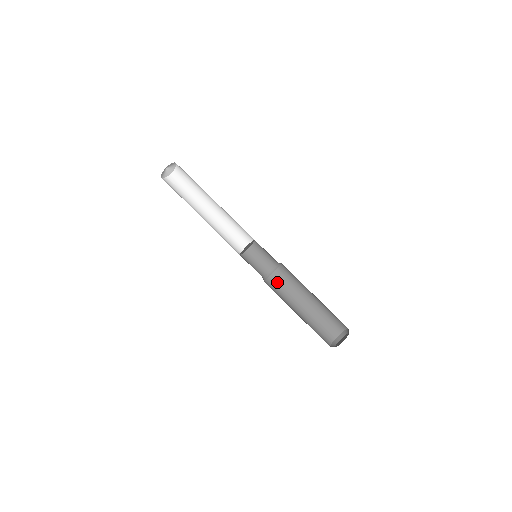
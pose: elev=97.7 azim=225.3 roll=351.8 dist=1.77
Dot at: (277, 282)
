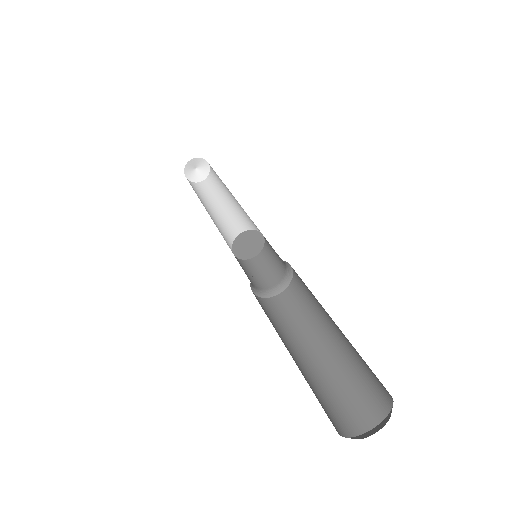
Dot at: (261, 305)
